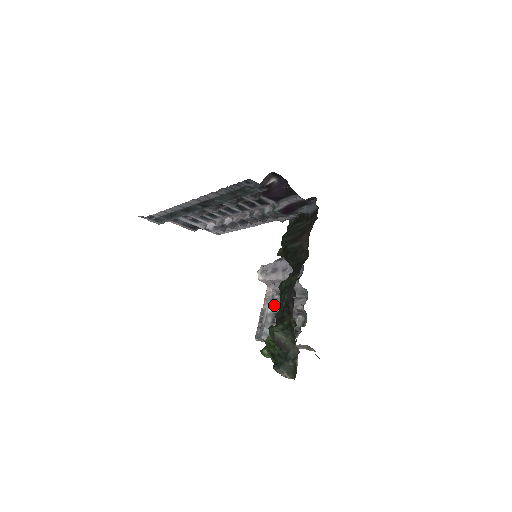
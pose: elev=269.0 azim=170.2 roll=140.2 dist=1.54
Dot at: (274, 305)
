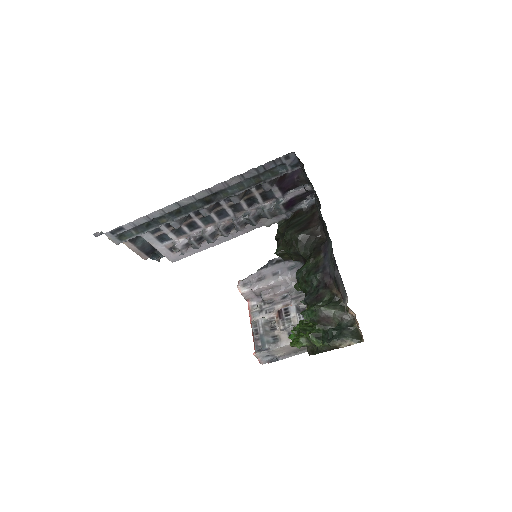
Dot at: (266, 314)
